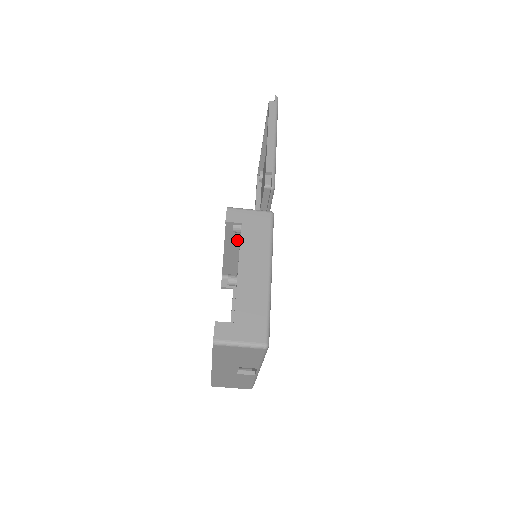
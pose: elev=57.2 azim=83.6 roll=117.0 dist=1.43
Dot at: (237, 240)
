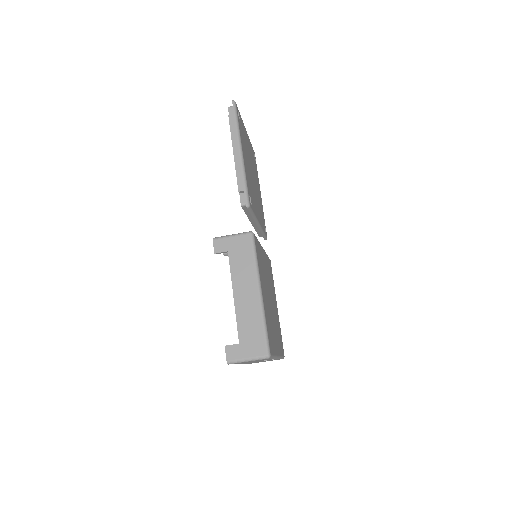
Dot at: occluded
